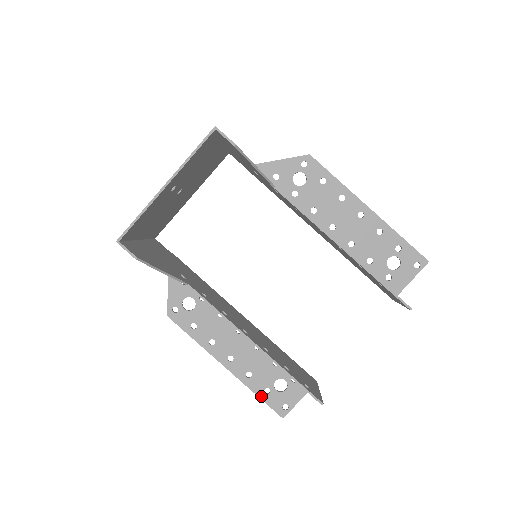
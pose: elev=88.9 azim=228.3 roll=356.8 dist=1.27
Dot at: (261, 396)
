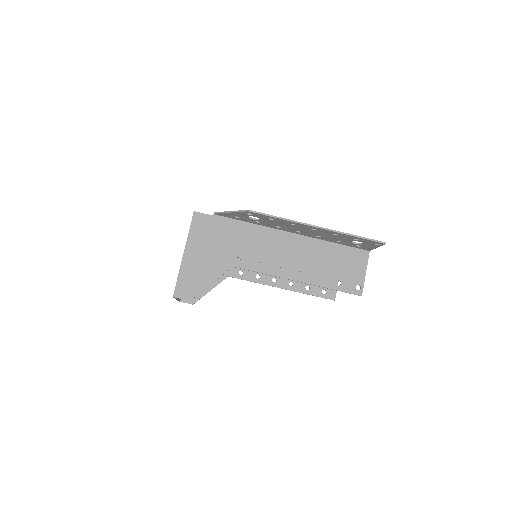
Dot at: occluded
